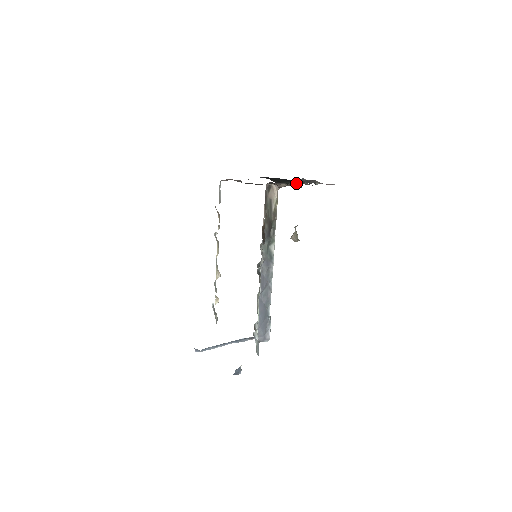
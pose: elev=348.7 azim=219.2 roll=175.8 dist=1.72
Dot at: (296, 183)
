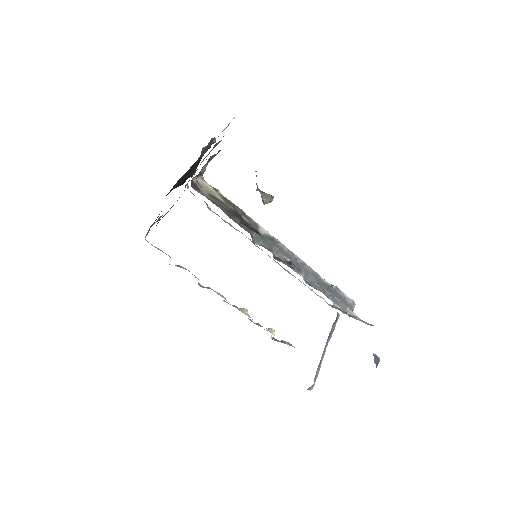
Dot at: occluded
